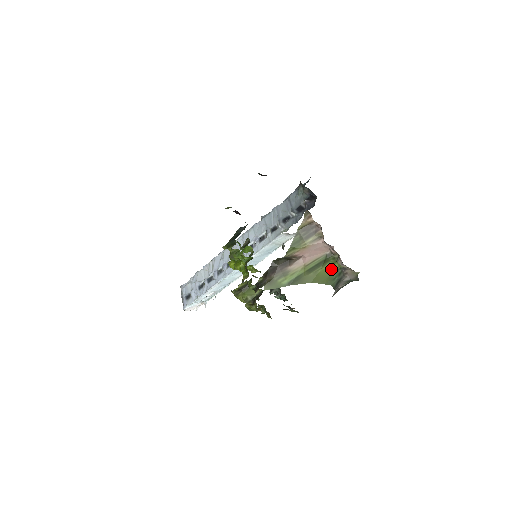
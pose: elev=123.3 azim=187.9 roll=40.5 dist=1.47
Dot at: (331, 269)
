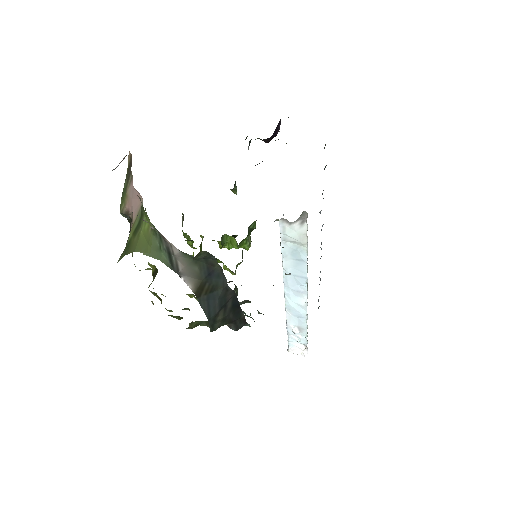
Dot at: (148, 229)
